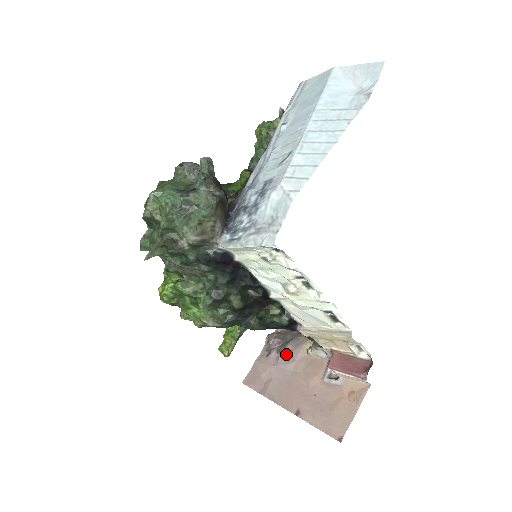
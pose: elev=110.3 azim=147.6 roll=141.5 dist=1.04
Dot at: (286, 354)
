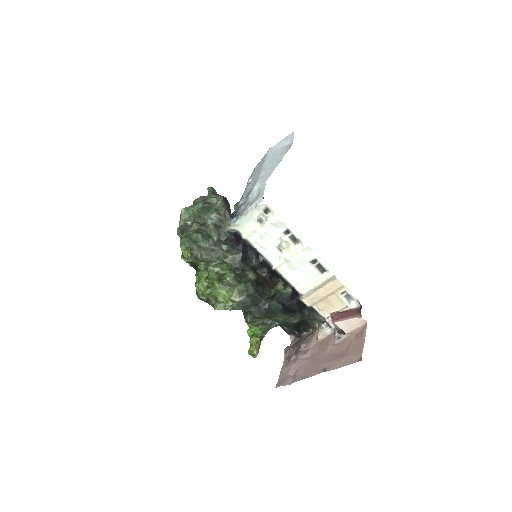
Dot at: (302, 351)
